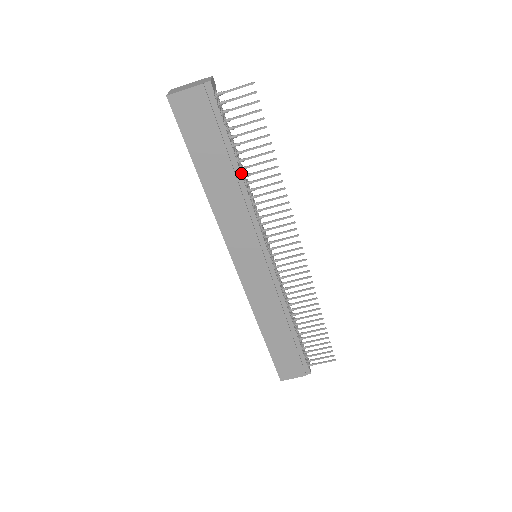
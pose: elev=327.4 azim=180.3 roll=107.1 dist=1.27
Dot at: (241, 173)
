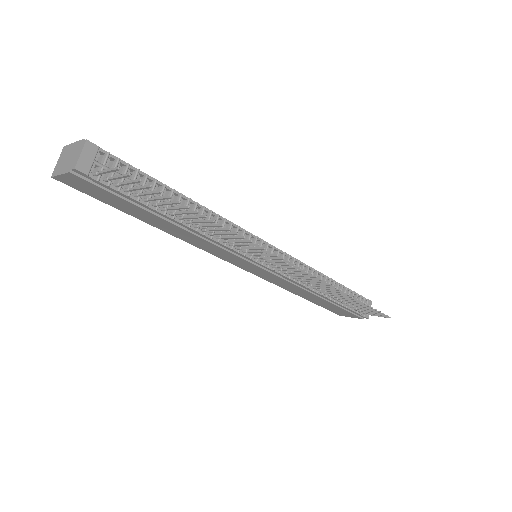
Dot at: (180, 223)
